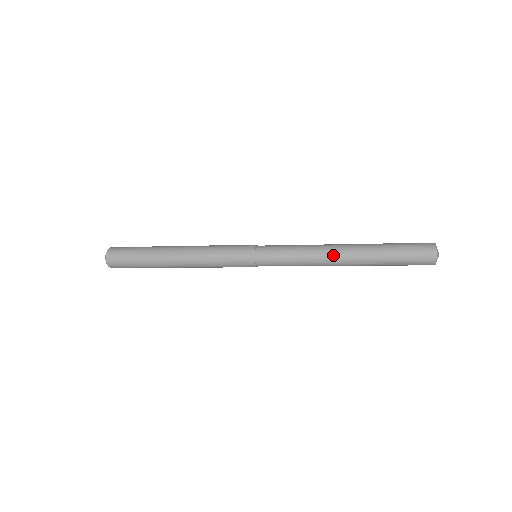
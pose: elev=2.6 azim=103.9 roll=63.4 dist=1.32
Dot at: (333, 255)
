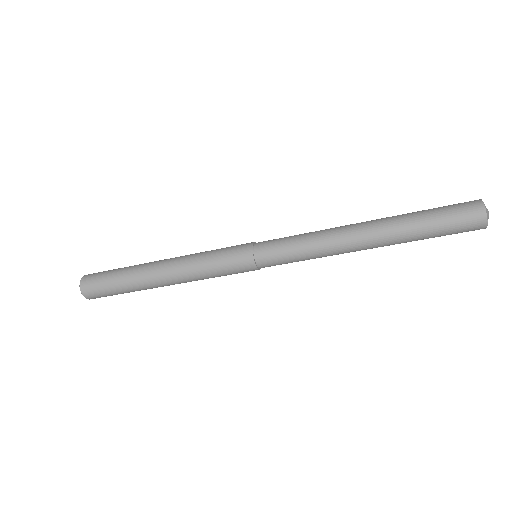
Dot at: (349, 225)
